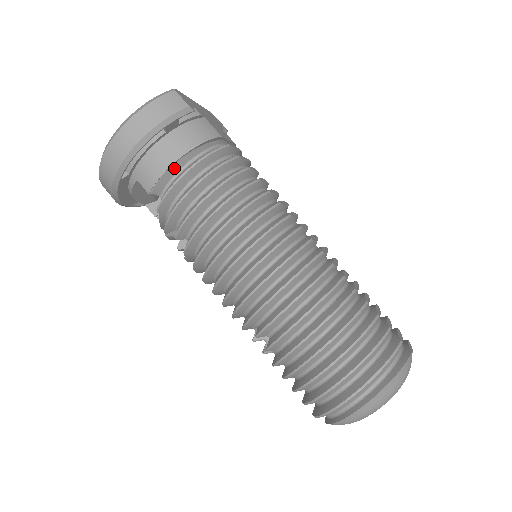
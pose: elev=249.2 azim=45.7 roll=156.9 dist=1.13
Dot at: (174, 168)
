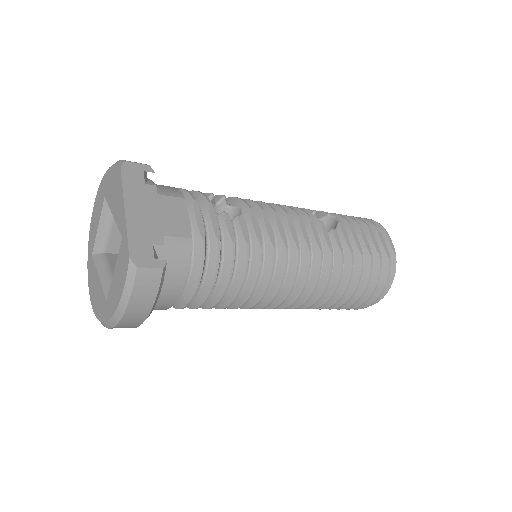
Dot at: (178, 297)
